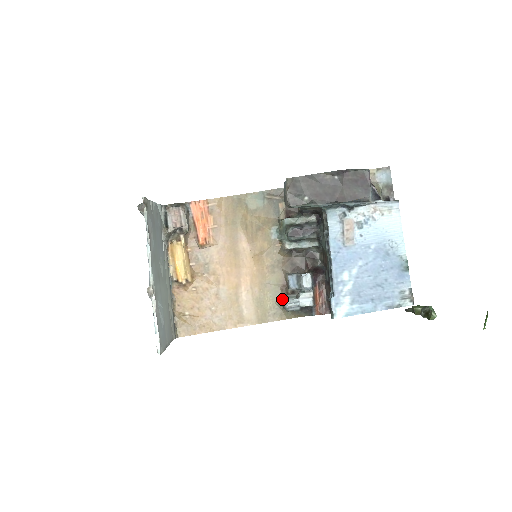
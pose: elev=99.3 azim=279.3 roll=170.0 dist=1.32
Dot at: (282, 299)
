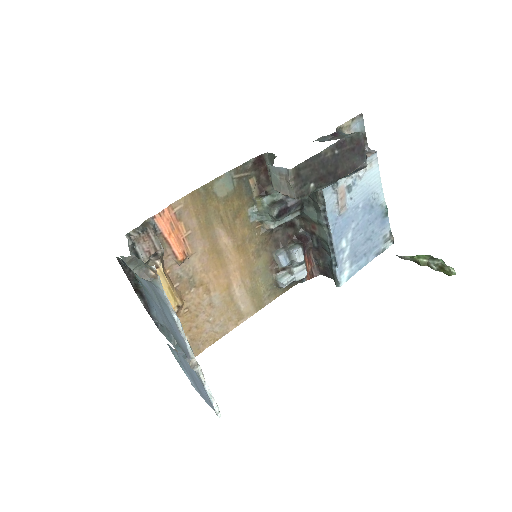
Dot at: (274, 279)
